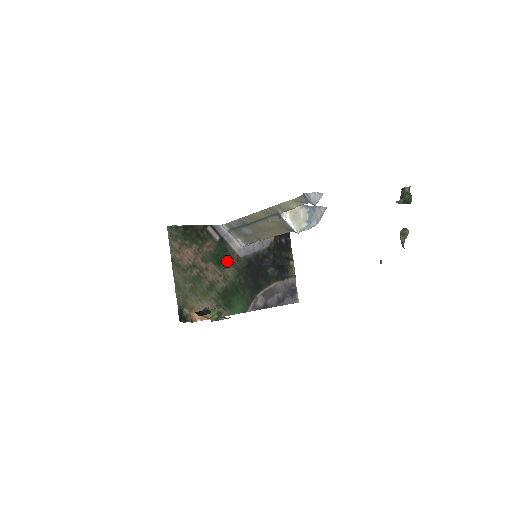
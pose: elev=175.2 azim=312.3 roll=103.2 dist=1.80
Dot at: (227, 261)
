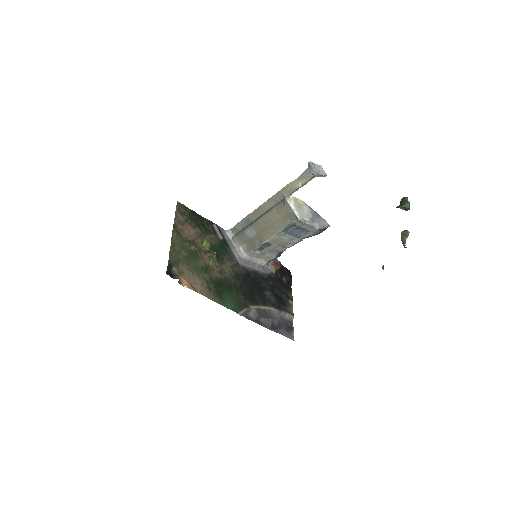
Dot at: (226, 260)
